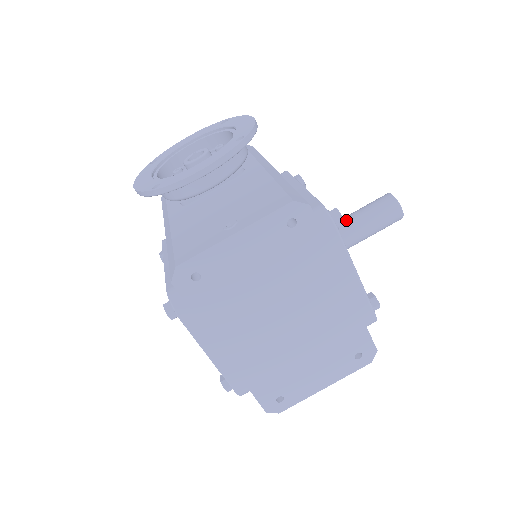
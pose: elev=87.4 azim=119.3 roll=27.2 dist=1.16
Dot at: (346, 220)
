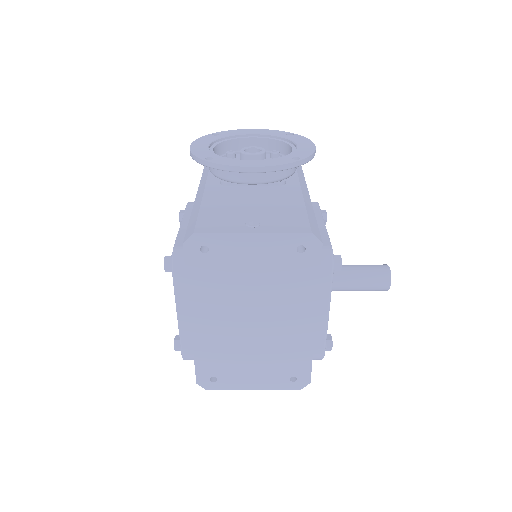
Dot at: (343, 268)
